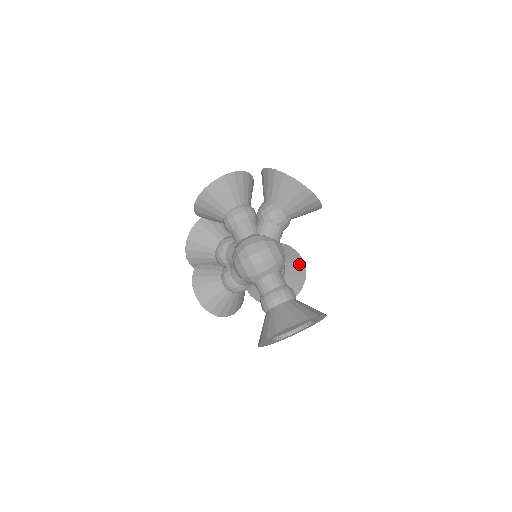
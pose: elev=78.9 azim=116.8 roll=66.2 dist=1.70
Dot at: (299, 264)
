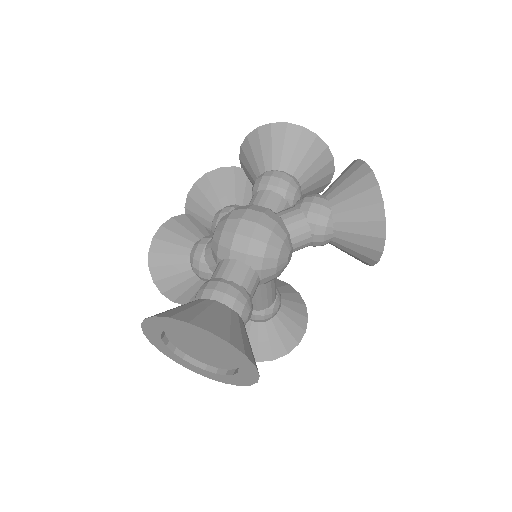
Dot at: (297, 330)
